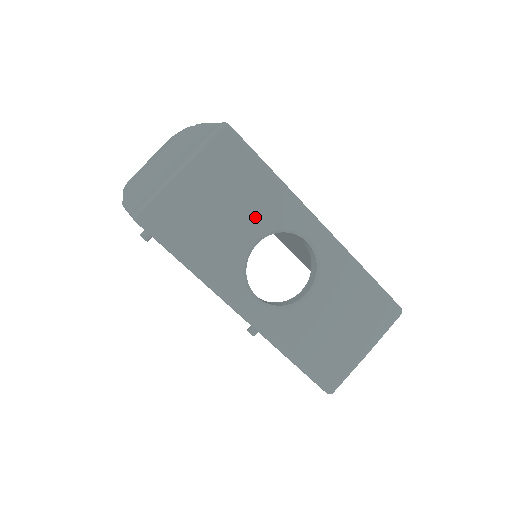
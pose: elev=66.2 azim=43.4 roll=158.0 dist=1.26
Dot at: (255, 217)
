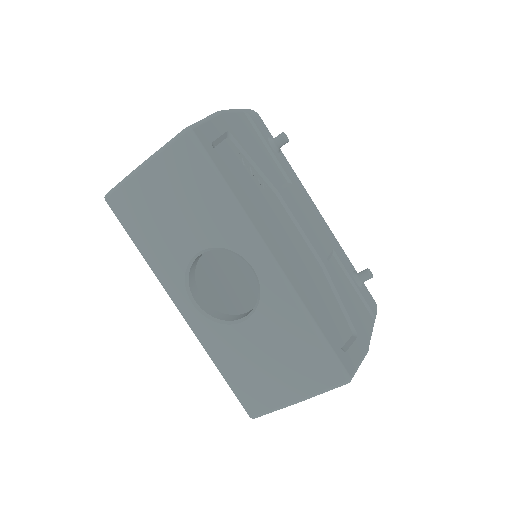
Dot at: (202, 228)
